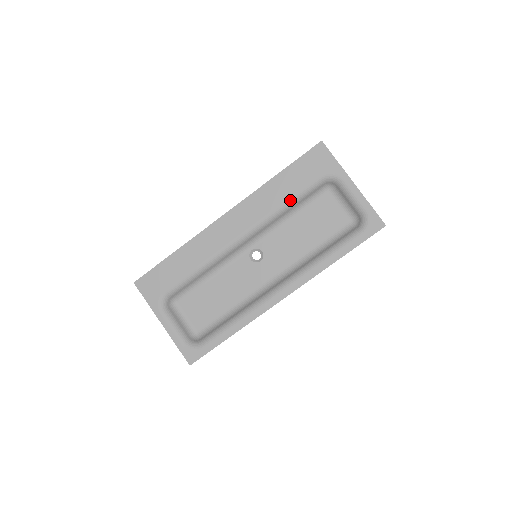
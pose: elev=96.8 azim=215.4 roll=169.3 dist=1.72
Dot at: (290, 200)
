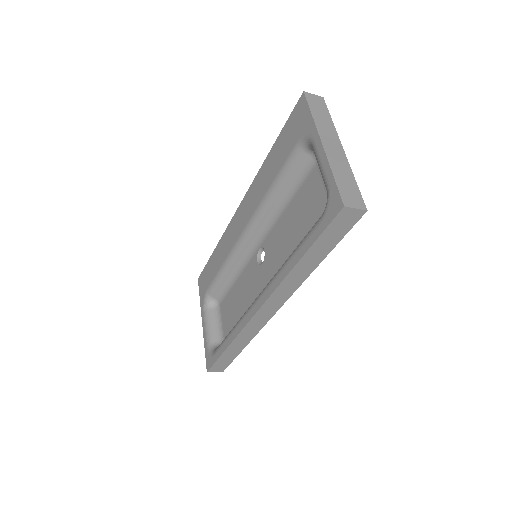
Dot at: (275, 181)
